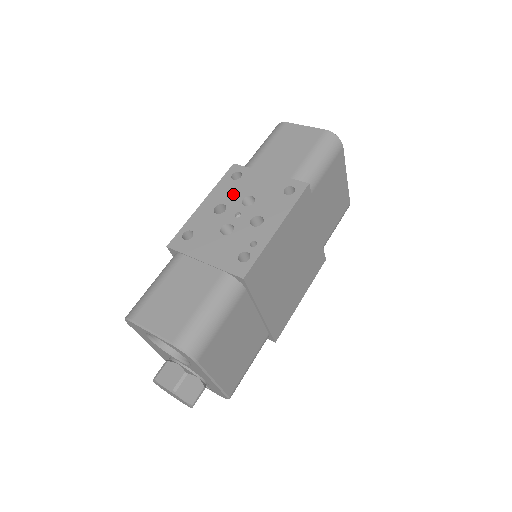
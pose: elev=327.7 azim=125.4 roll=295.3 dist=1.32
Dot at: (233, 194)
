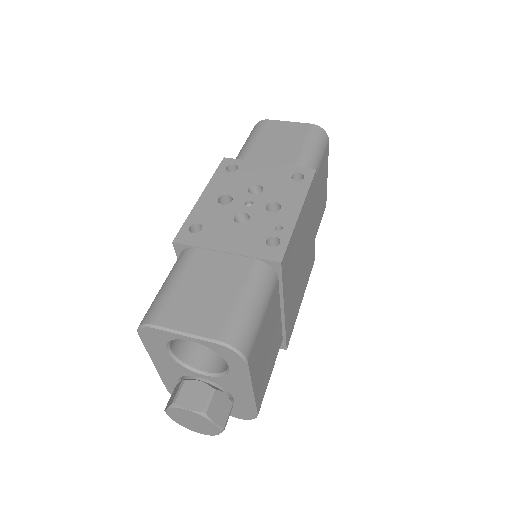
Dot at: (235, 185)
